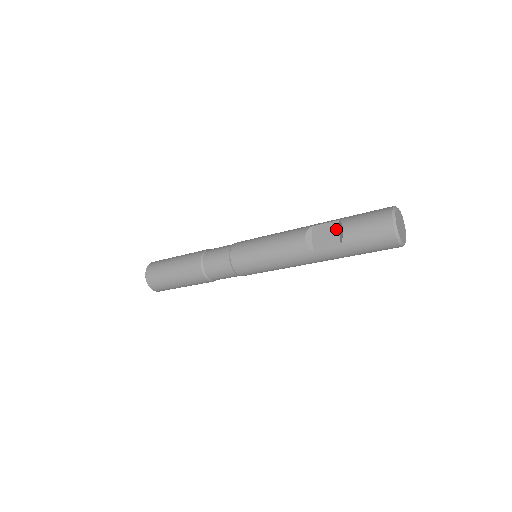
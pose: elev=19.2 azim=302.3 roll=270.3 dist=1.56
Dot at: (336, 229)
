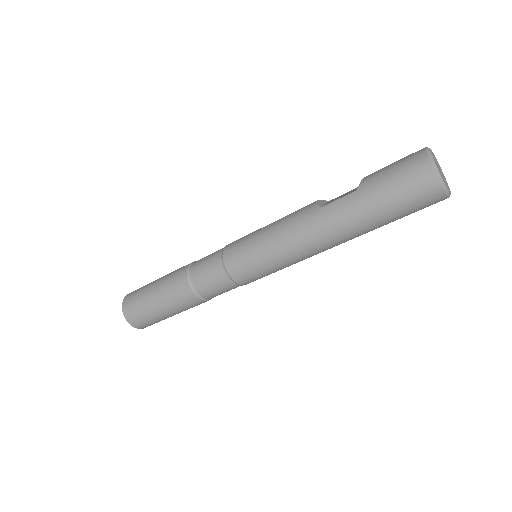
Dot at: (356, 188)
